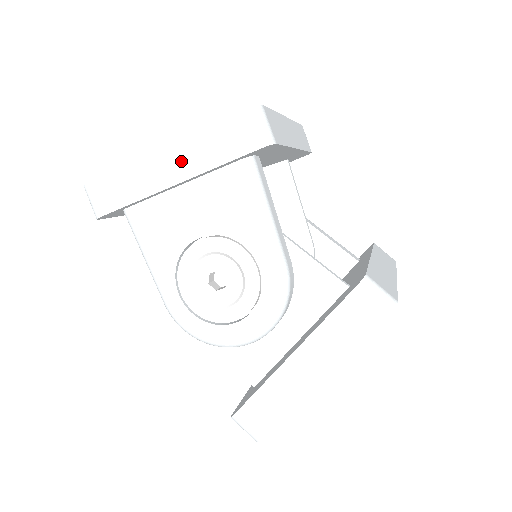
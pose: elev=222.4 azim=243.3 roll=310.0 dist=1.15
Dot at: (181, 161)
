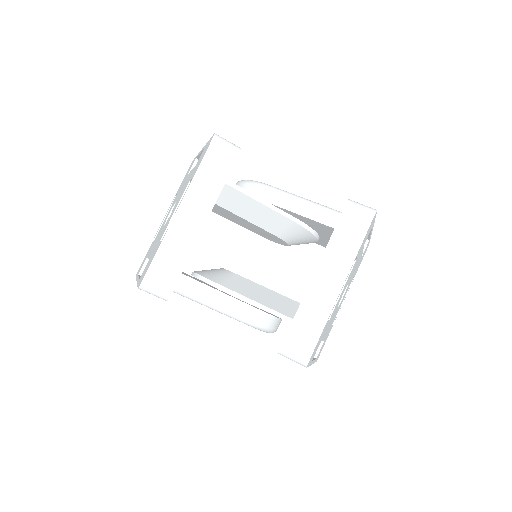
Dot at: occluded
